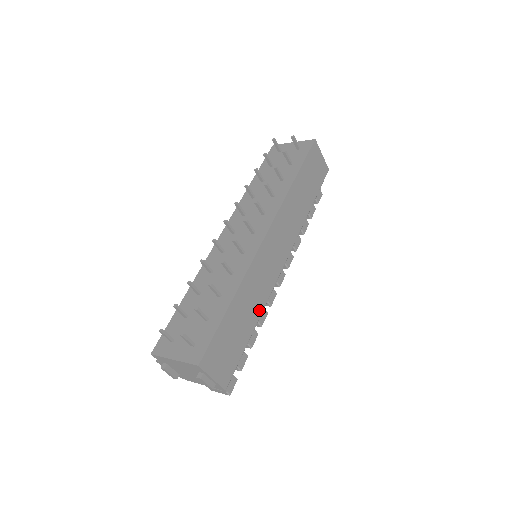
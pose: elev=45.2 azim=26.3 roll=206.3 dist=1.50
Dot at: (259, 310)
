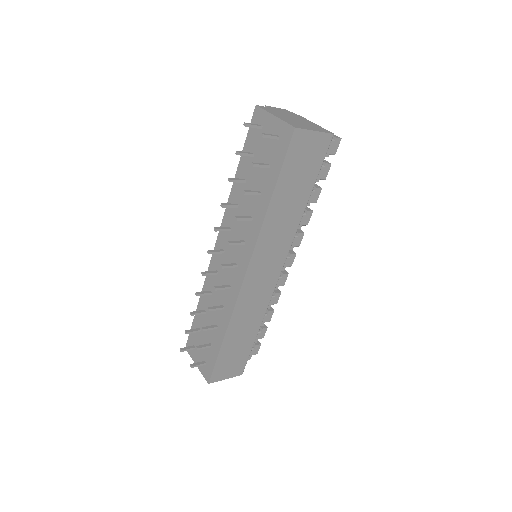
Dot at: (259, 321)
